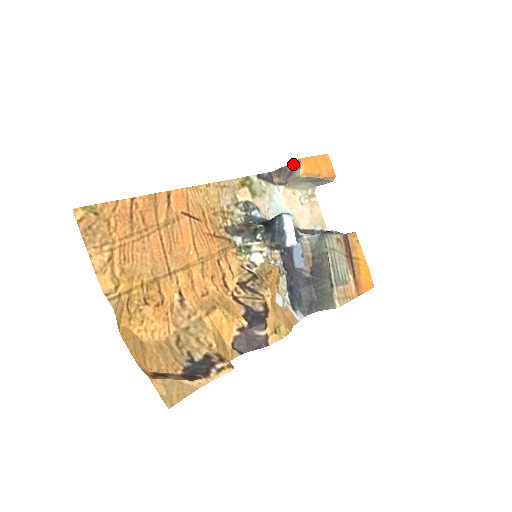
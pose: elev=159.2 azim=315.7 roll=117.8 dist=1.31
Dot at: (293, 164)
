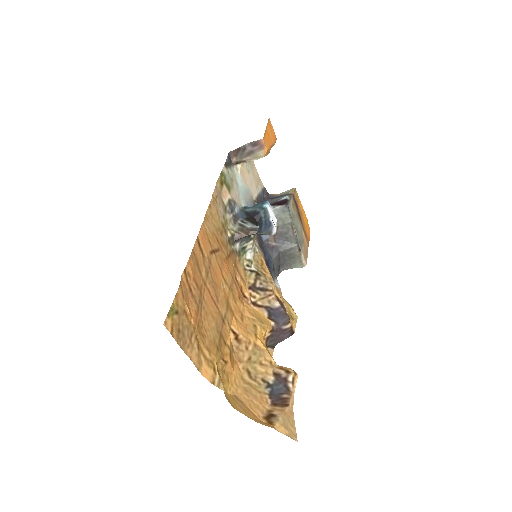
Dot at: (254, 144)
